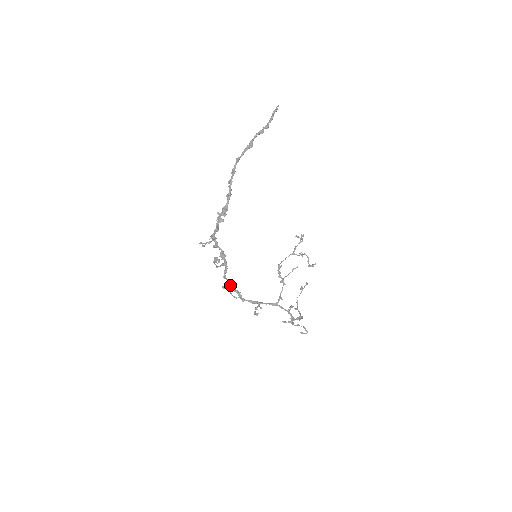
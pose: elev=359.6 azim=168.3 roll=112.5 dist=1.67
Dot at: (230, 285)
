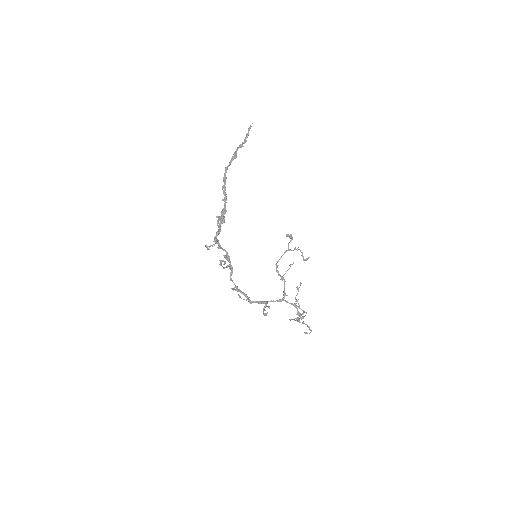
Dot at: occluded
